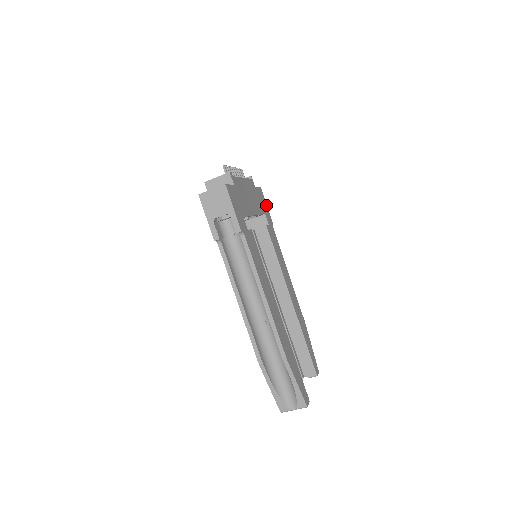
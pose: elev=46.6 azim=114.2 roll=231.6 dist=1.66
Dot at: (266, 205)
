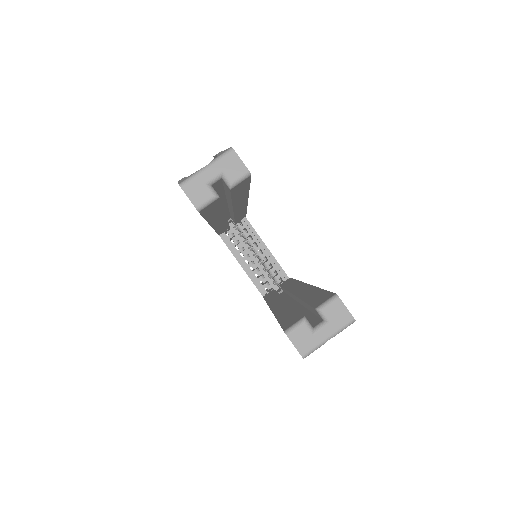
Dot at: occluded
